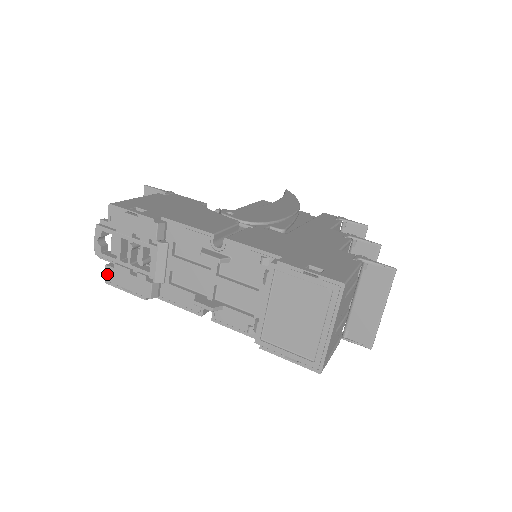
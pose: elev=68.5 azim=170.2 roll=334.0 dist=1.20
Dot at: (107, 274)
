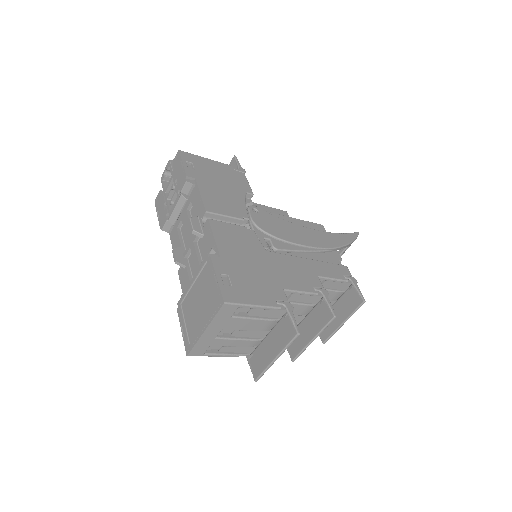
Dot at: (158, 197)
